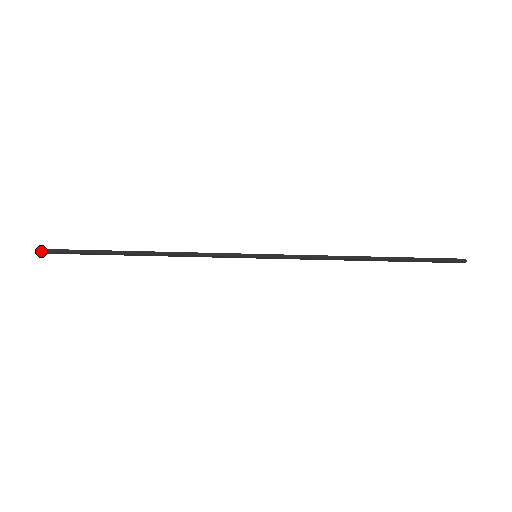
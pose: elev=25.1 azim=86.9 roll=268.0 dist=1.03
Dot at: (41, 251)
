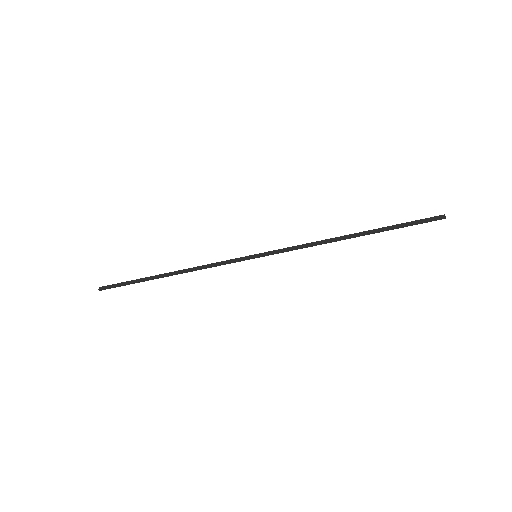
Dot at: (102, 288)
